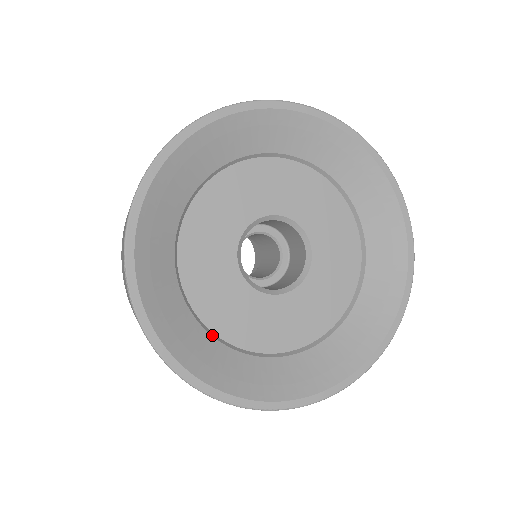
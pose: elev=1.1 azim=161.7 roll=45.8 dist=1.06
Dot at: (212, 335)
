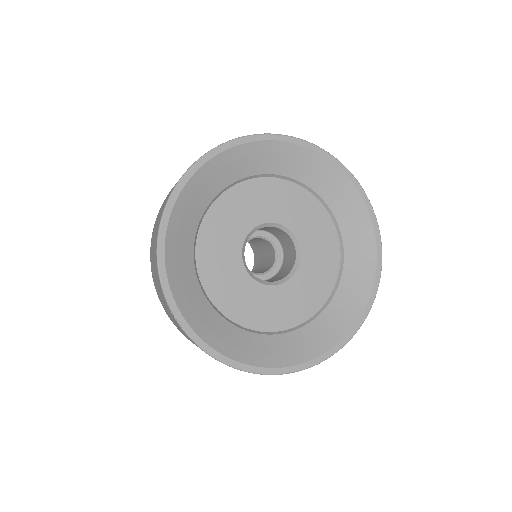
Dot at: (241, 328)
